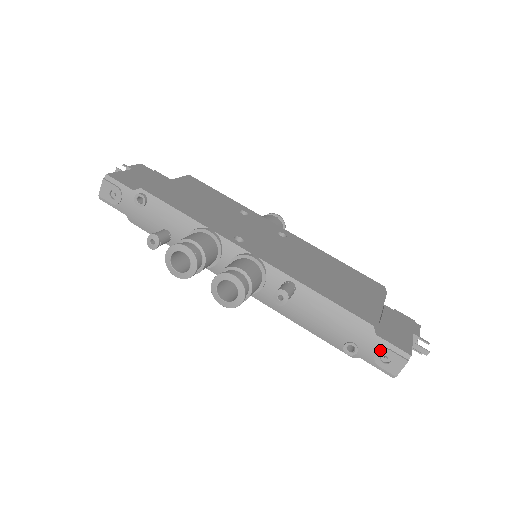
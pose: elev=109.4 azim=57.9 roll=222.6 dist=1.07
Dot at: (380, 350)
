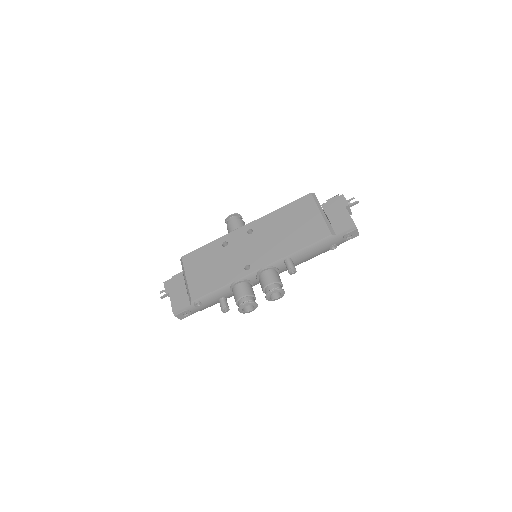
Dot at: (344, 237)
